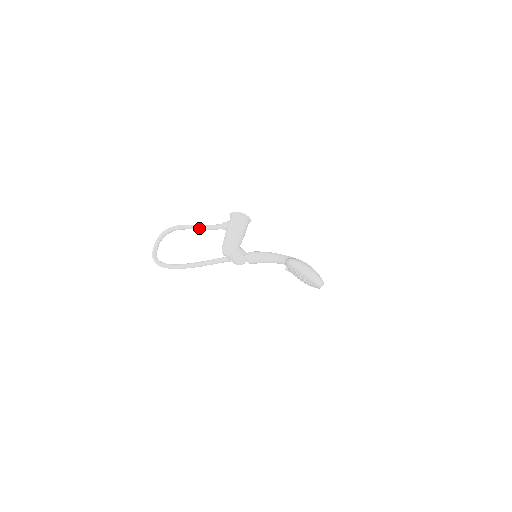
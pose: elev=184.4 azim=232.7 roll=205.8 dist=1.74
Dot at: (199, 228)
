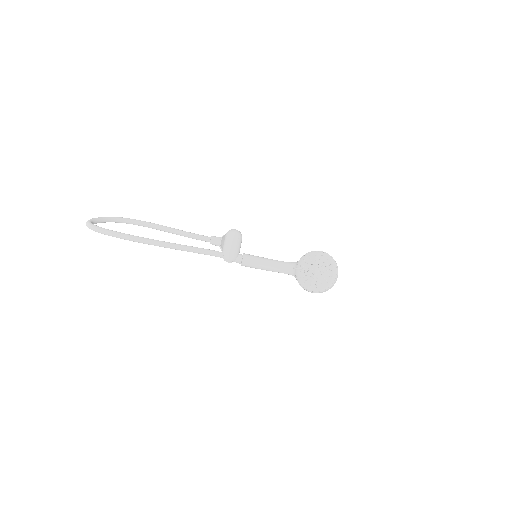
Dot at: (178, 230)
